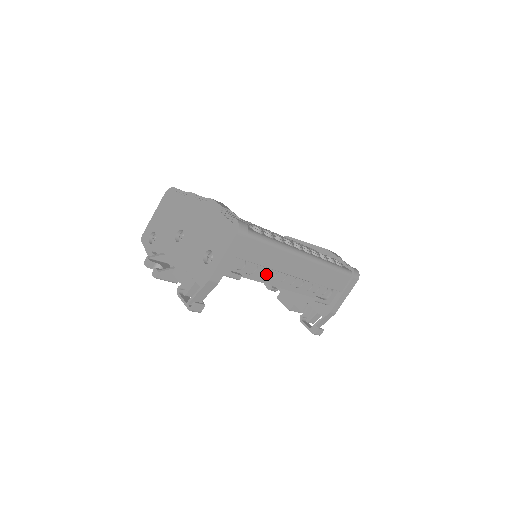
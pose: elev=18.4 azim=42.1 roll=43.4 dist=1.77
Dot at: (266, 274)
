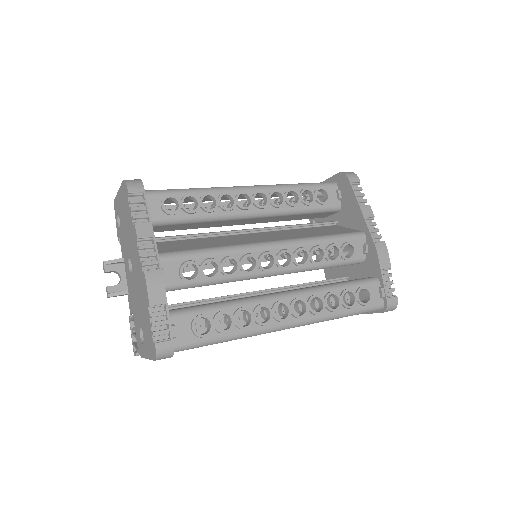
Dot at: occluded
